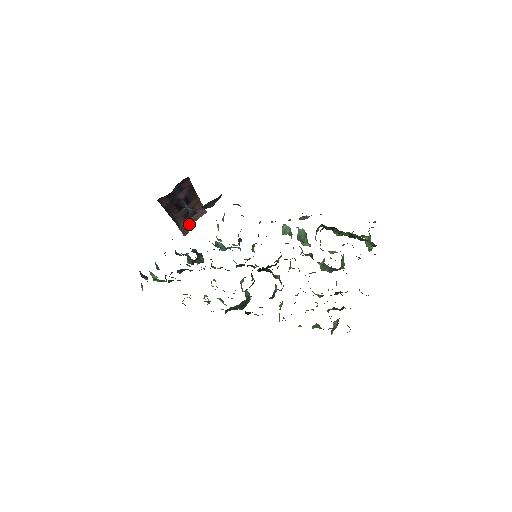
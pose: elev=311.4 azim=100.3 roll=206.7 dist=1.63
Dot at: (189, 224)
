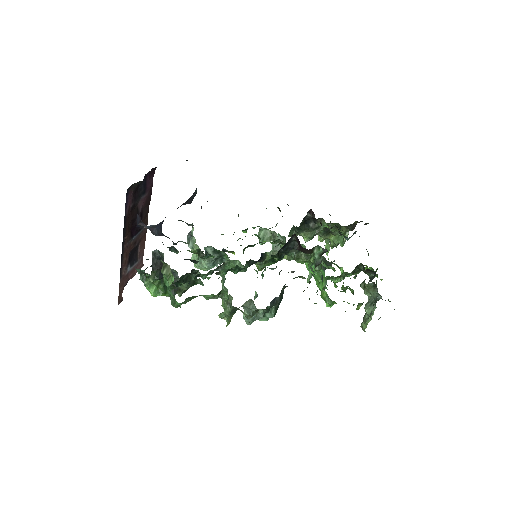
Dot at: (127, 280)
